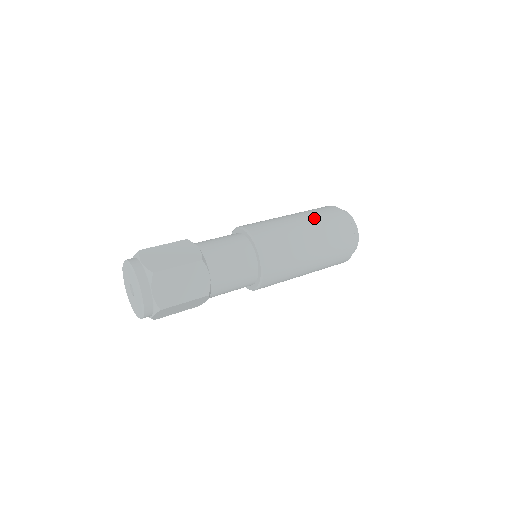
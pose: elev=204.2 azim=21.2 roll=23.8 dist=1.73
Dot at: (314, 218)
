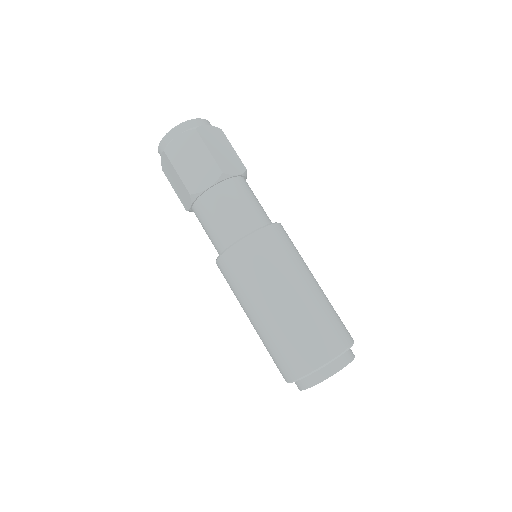
Dot at: occluded
